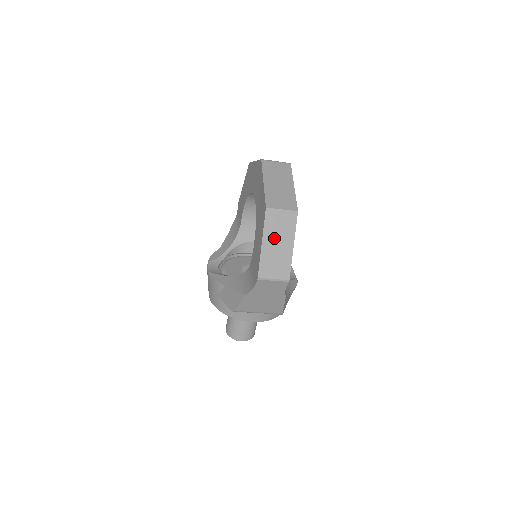
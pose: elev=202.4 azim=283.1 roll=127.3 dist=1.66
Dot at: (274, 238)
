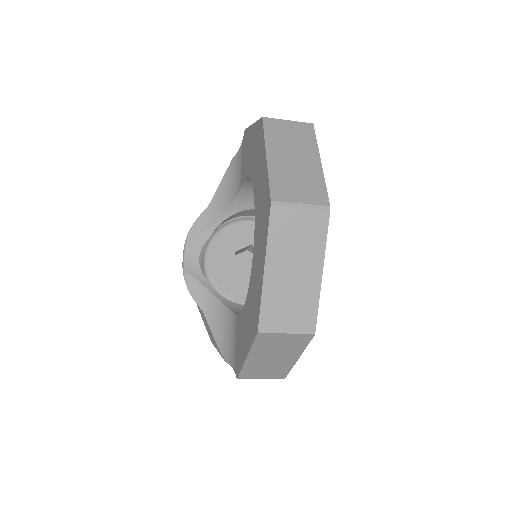
Dot at: (267, 354)
